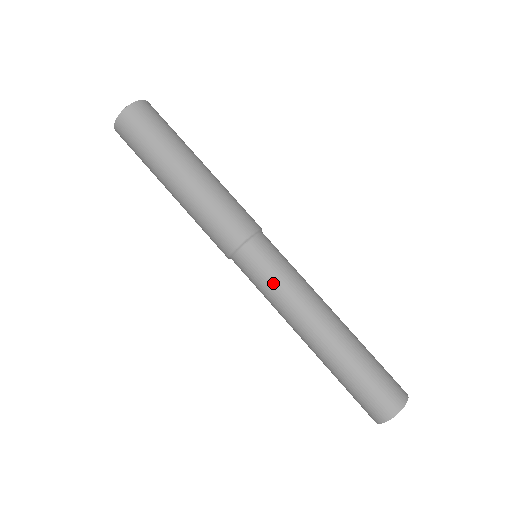
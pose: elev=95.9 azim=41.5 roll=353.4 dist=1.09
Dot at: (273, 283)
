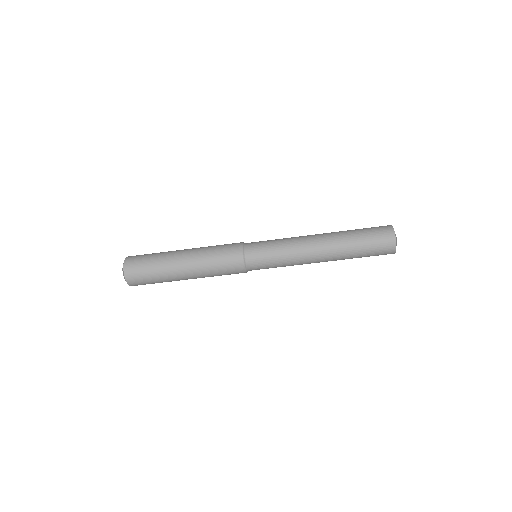
Dot at: (278, 263)
